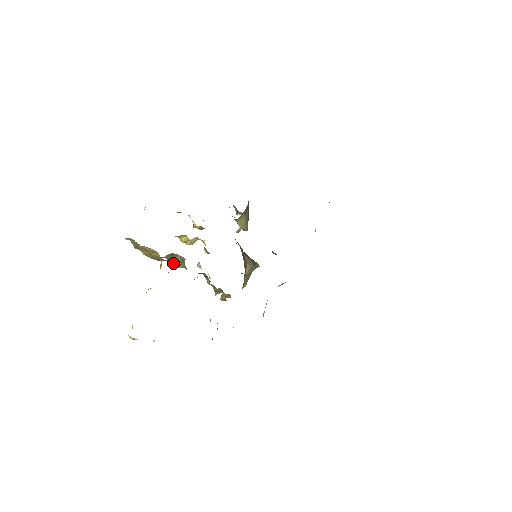
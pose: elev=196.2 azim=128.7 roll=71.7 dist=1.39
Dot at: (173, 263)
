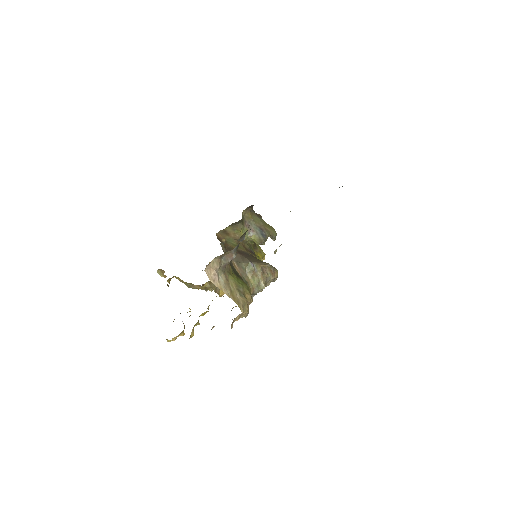
Dot at: (216, 290)
